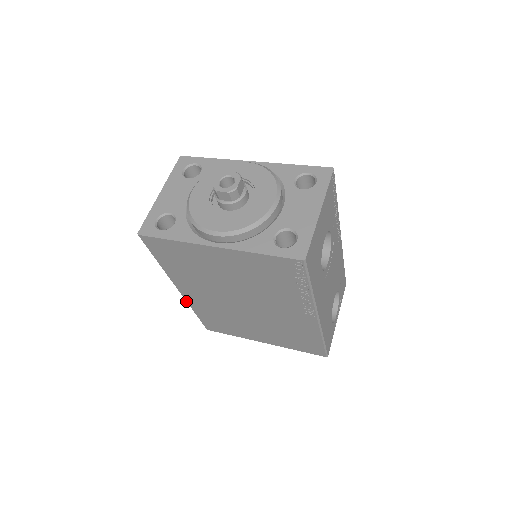
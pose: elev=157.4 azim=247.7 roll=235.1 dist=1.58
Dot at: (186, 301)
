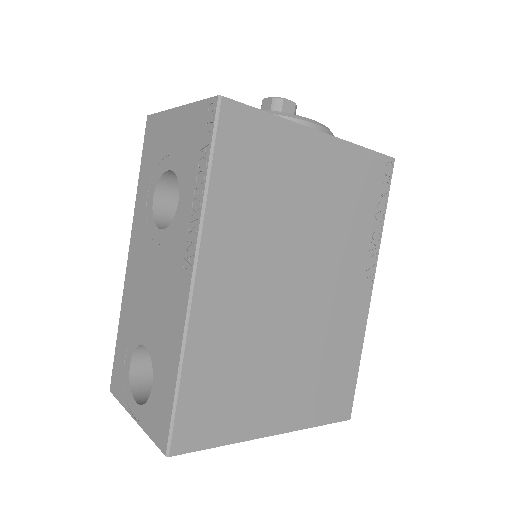
Dot at: (187, 325)
